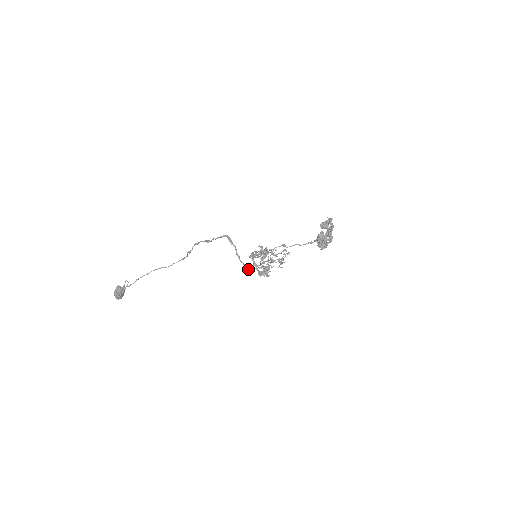
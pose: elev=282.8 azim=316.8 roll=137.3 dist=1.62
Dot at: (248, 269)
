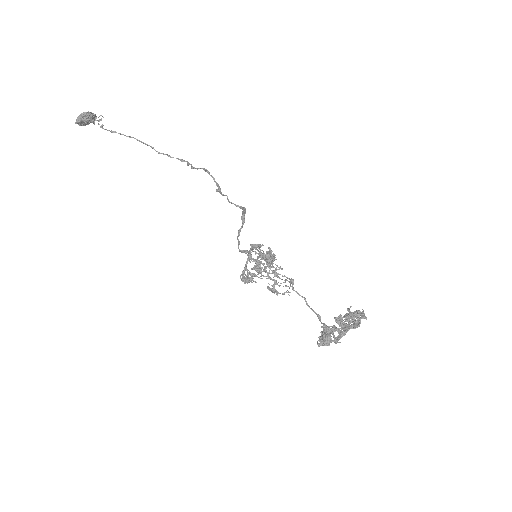
Dot at: (239, 250)
